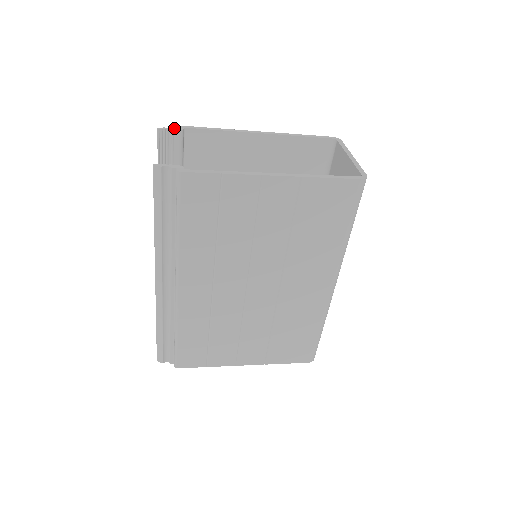
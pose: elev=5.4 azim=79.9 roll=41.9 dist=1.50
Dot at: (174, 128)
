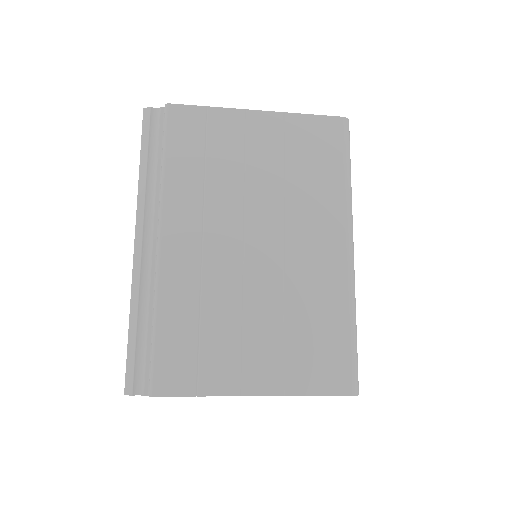
Dot at: occluded
